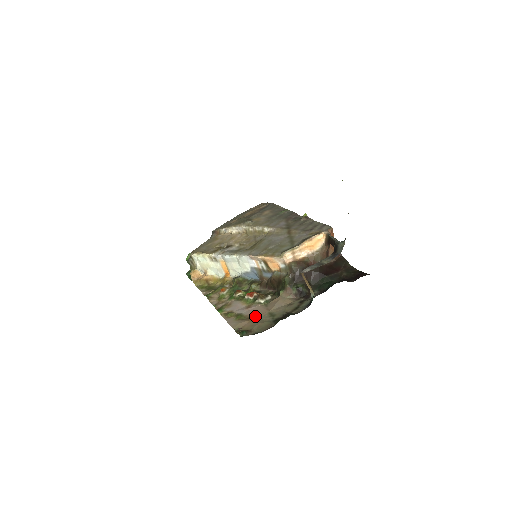
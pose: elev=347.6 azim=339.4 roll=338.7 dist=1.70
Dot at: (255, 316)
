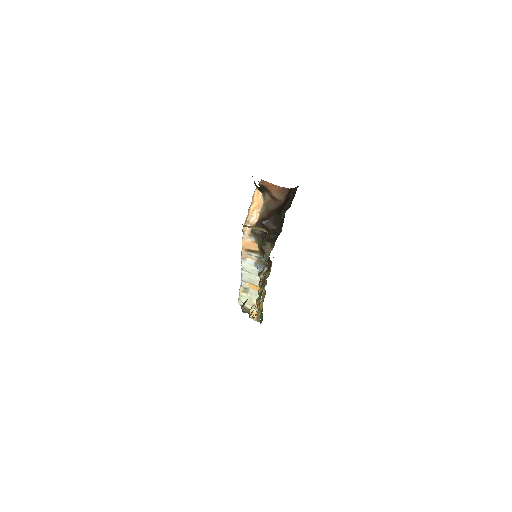
Dot at: occluded
